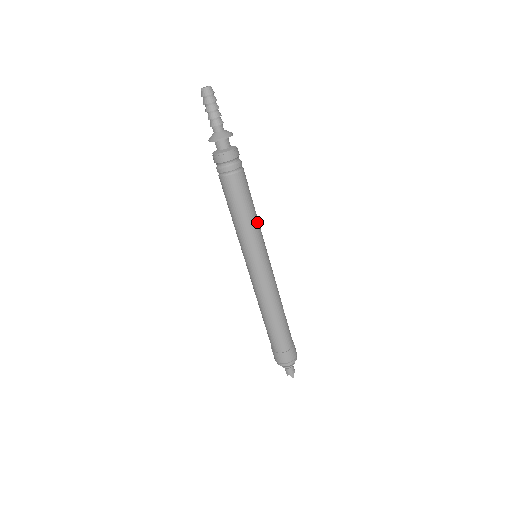
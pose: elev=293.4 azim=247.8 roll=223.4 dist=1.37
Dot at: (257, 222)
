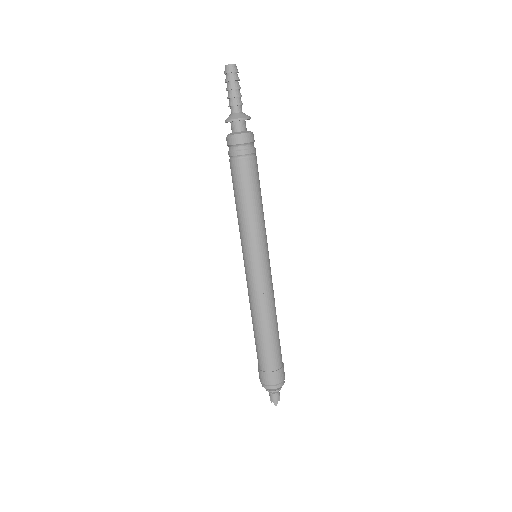
Dot at: (261, 218)
